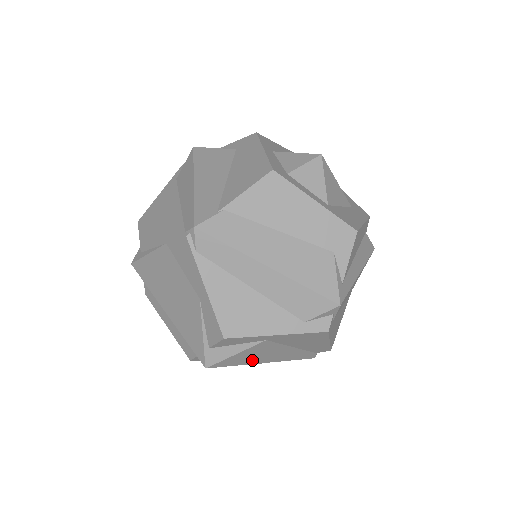
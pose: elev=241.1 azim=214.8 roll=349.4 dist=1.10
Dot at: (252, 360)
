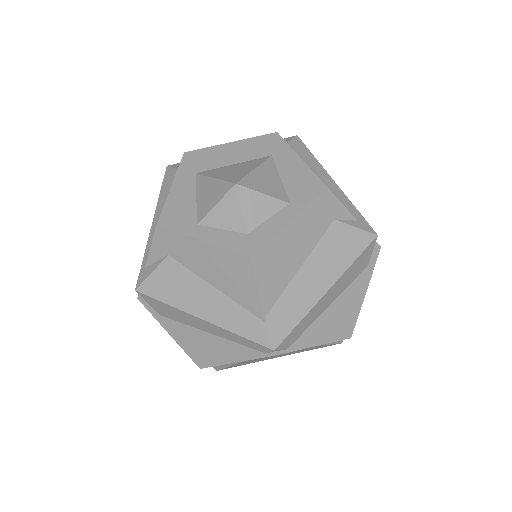
Dot at: occluded
